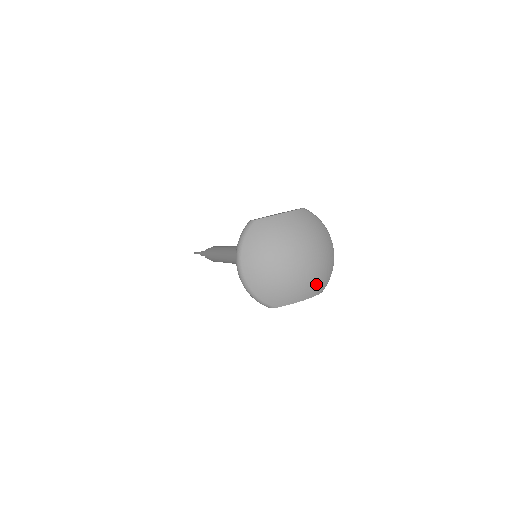
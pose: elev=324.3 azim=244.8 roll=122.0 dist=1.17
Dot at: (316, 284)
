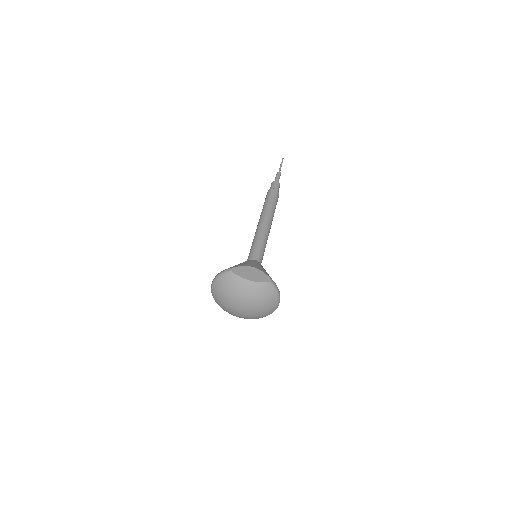
Dot at: (250, 318)
